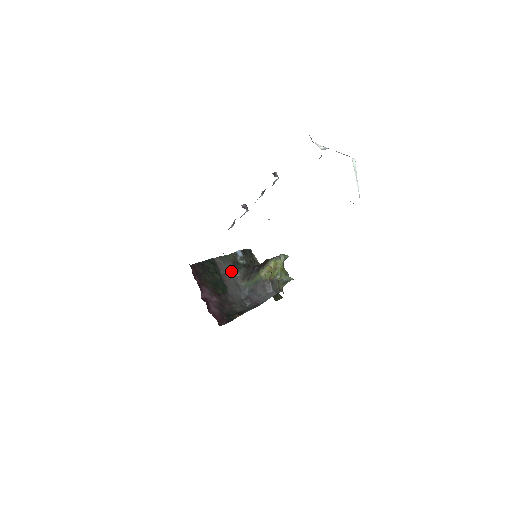
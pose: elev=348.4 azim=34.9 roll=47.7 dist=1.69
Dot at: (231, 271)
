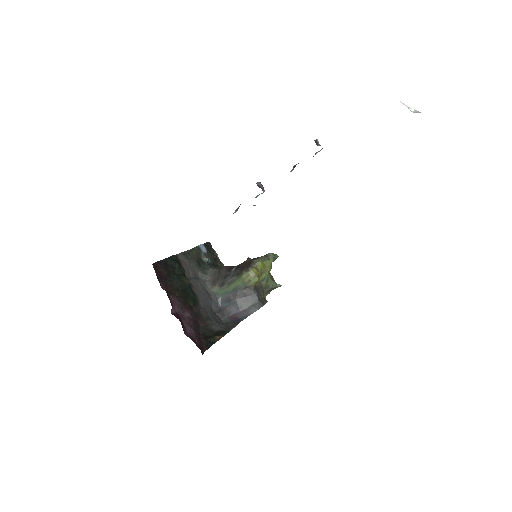
Dot at: (196, 272)
